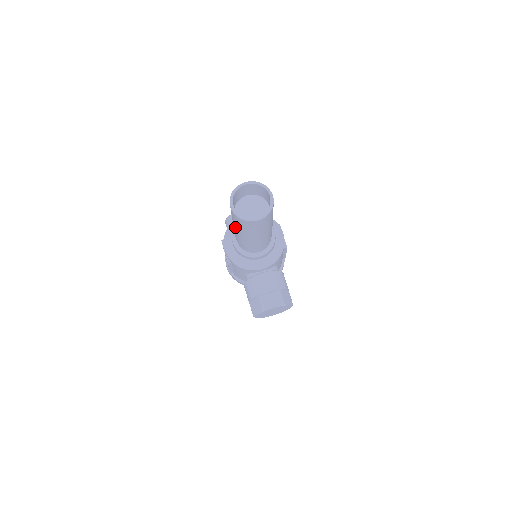
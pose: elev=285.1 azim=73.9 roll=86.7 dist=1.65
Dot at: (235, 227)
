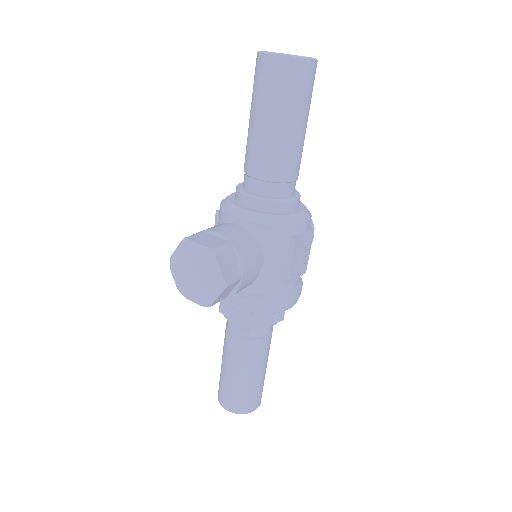
Dot at: occluded
